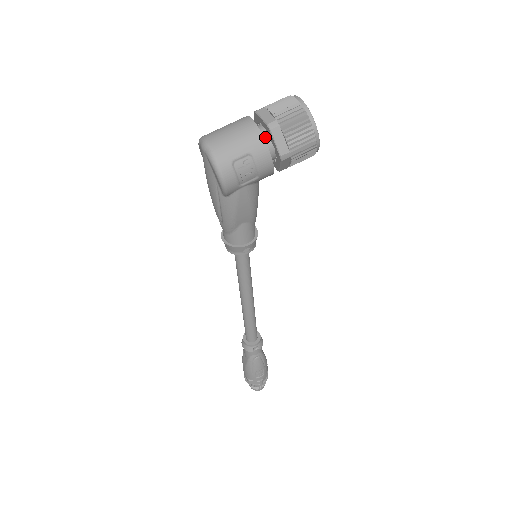
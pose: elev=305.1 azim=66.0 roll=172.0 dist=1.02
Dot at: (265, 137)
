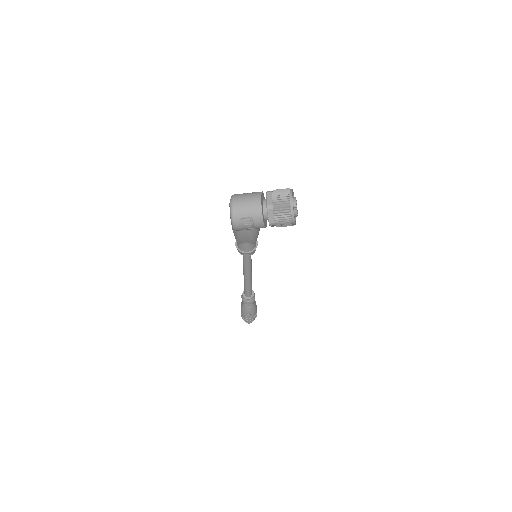
Dot at: (265, 209)
